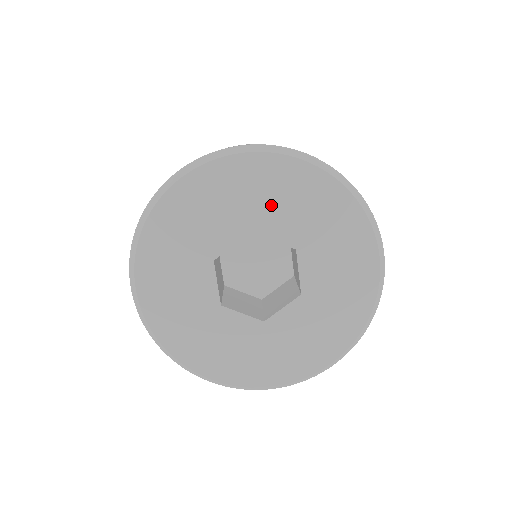
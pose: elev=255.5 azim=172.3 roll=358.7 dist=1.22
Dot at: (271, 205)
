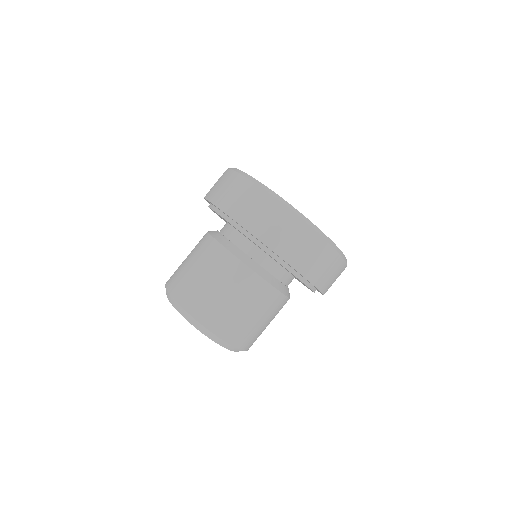
Dot at: occluded
